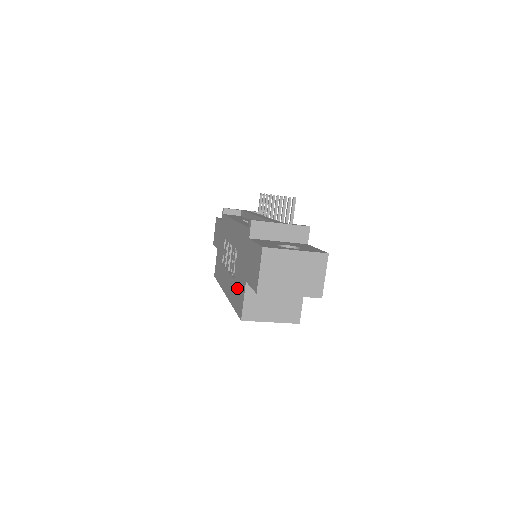
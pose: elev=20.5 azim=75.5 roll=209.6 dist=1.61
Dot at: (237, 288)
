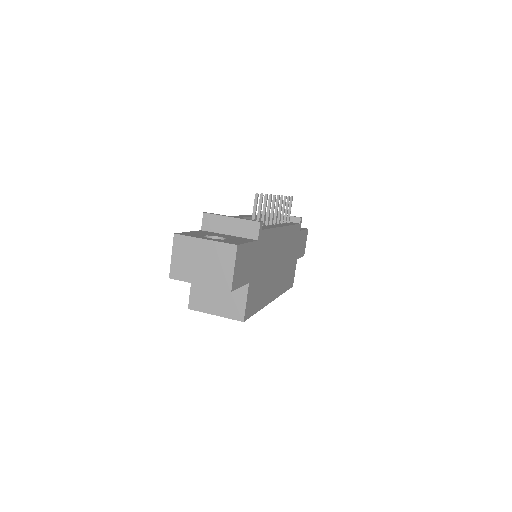
Dot at: occluded
